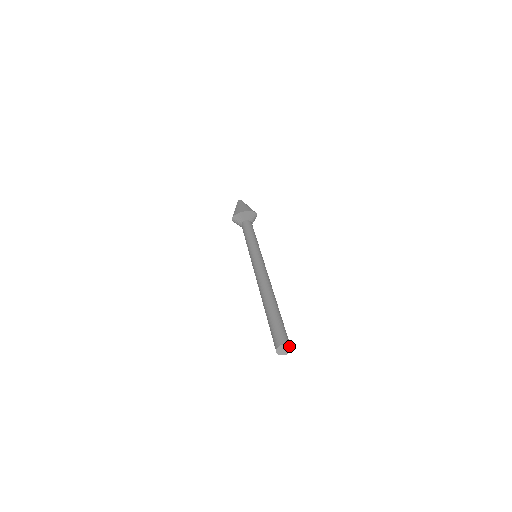
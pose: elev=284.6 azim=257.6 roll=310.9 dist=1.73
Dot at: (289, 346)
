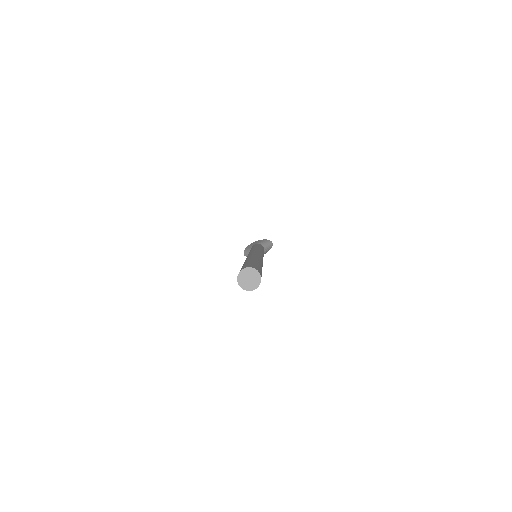
Dot at: (255, 271)
